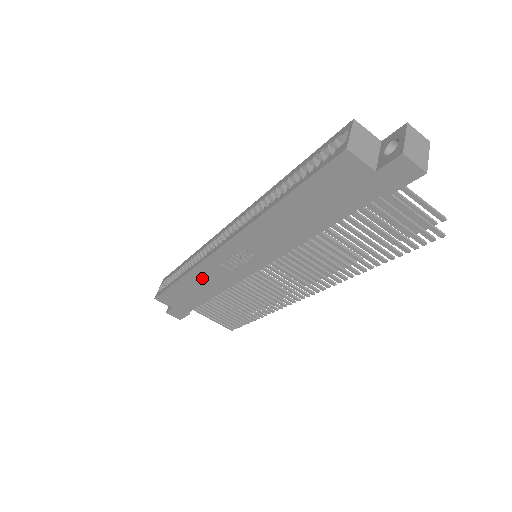
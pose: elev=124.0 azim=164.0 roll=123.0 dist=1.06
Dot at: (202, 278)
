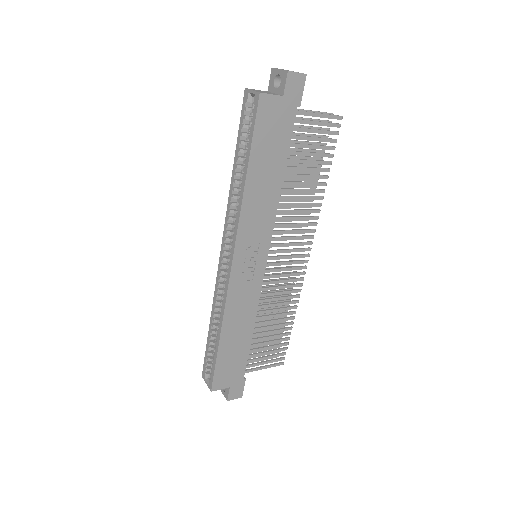
Dot at: (235, 315)
